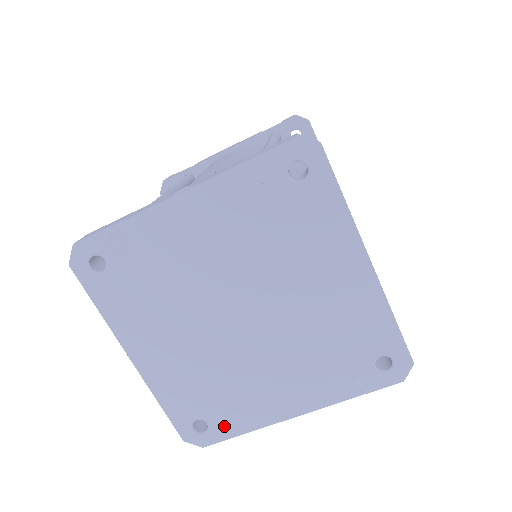
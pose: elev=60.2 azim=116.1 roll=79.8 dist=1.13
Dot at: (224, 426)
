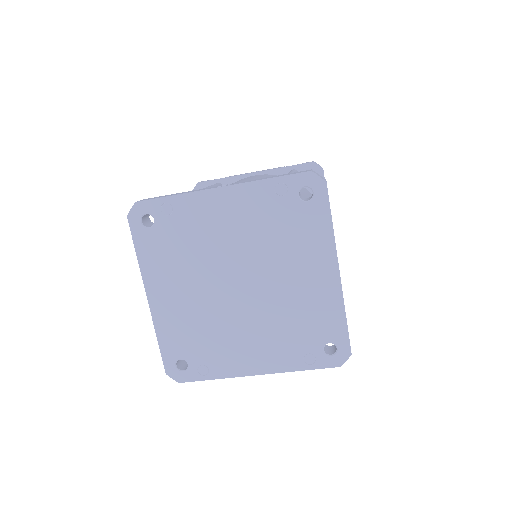
Dot at: (200, 369)
